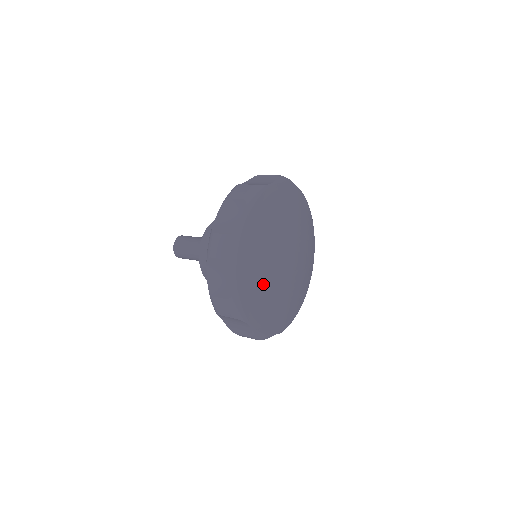
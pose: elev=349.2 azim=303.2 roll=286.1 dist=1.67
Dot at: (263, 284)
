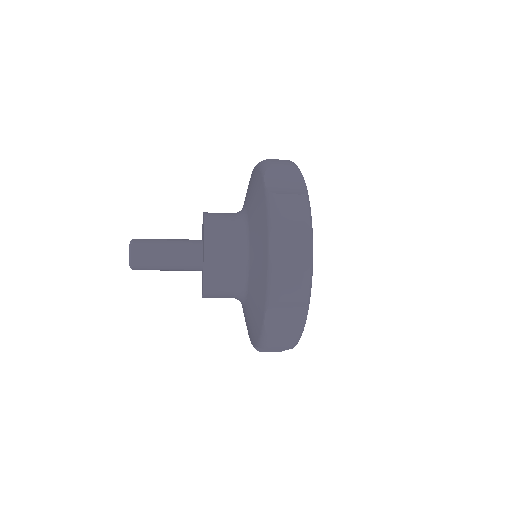
Dot at: occluded
